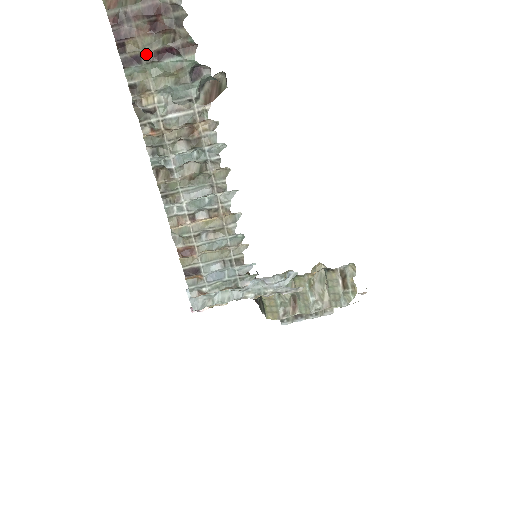
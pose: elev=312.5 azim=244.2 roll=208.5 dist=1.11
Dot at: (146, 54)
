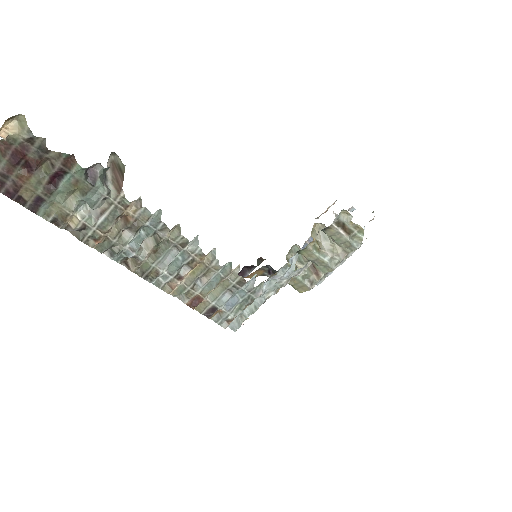
Dot at: (42, 191)
